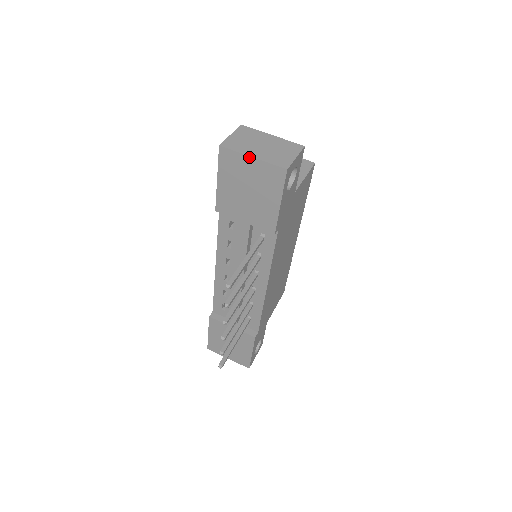
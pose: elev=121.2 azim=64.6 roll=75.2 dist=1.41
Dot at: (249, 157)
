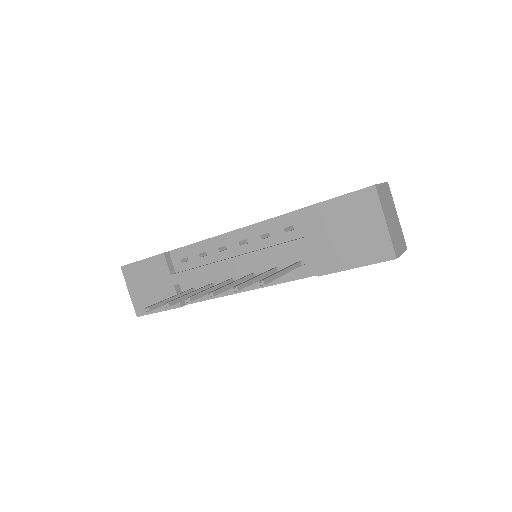
Dot at: (384, 219)
